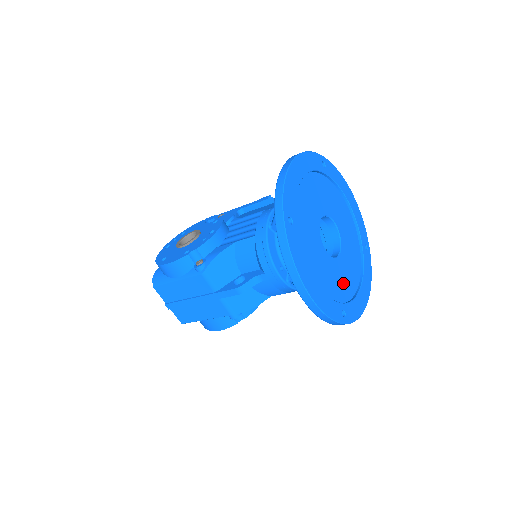
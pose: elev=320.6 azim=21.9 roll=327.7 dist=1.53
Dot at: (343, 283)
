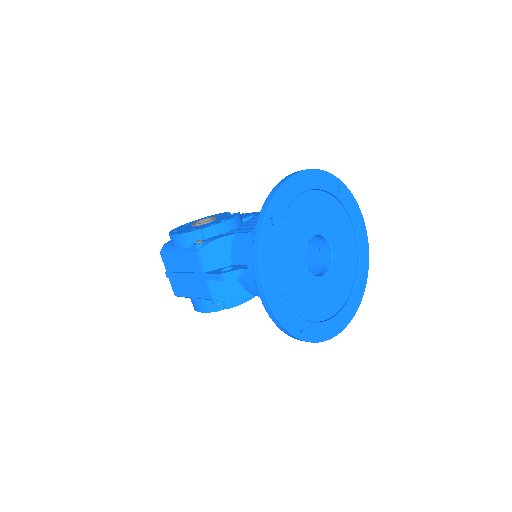
Dot at: (316, 303)
